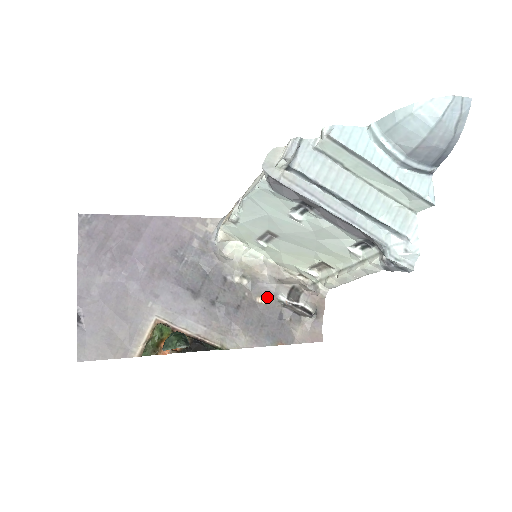
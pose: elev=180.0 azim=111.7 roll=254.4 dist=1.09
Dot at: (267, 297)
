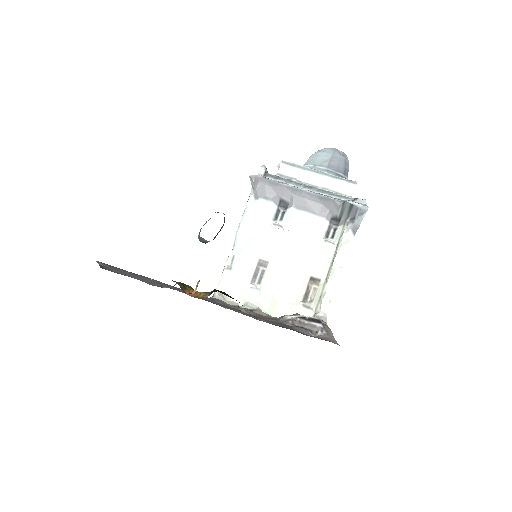
Dot at: (274, 320)
